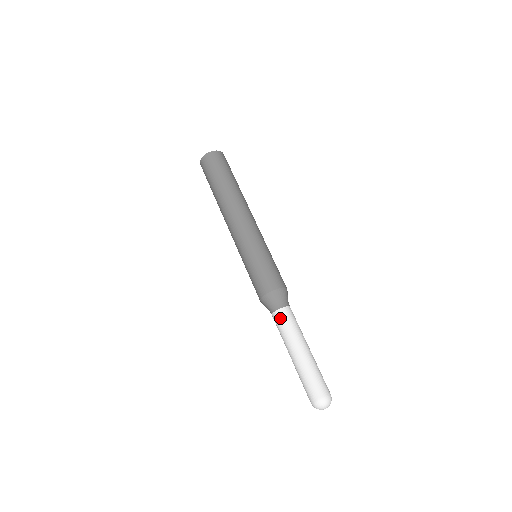
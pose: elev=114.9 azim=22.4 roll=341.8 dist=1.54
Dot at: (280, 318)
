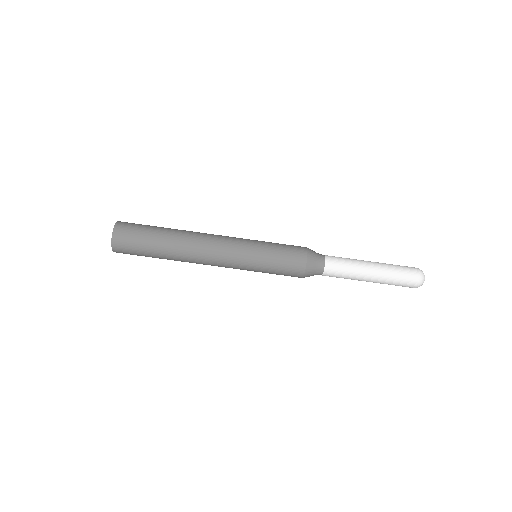
Dot at: (333, 271)
